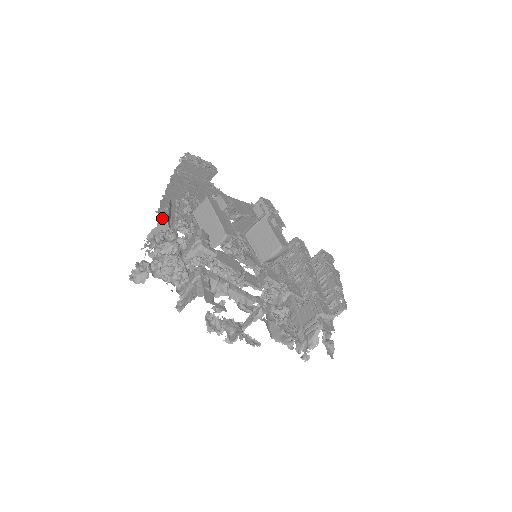
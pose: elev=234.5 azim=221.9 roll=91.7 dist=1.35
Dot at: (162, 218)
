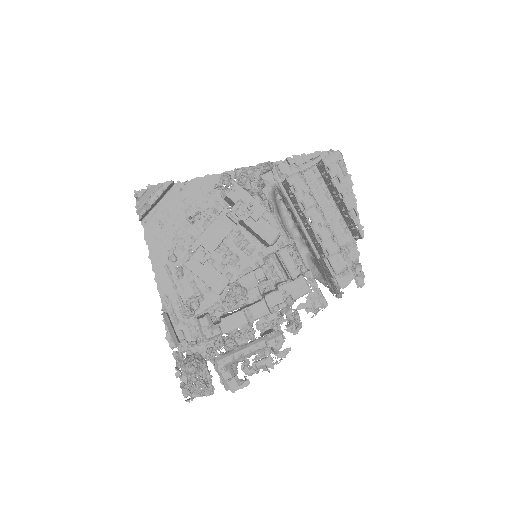
Dot at: occluded
